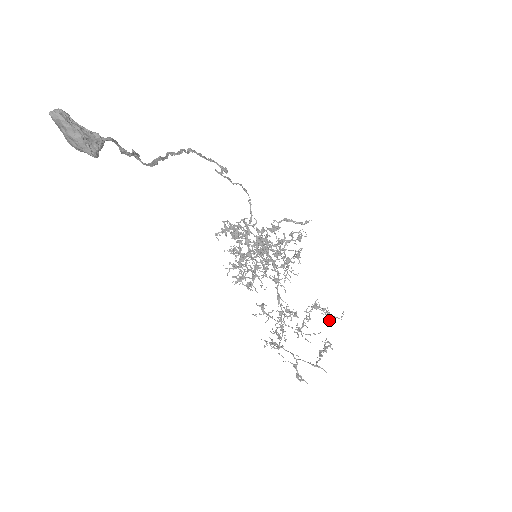
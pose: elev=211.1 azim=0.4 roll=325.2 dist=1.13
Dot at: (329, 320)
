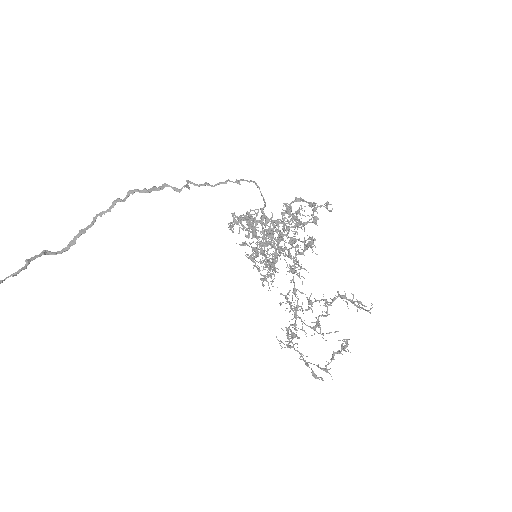
Dot at: occluded
